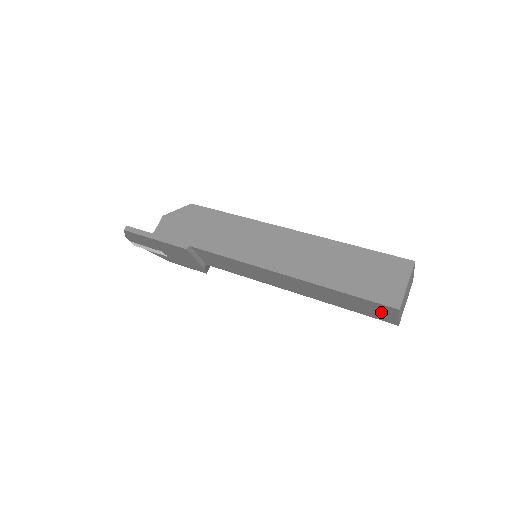
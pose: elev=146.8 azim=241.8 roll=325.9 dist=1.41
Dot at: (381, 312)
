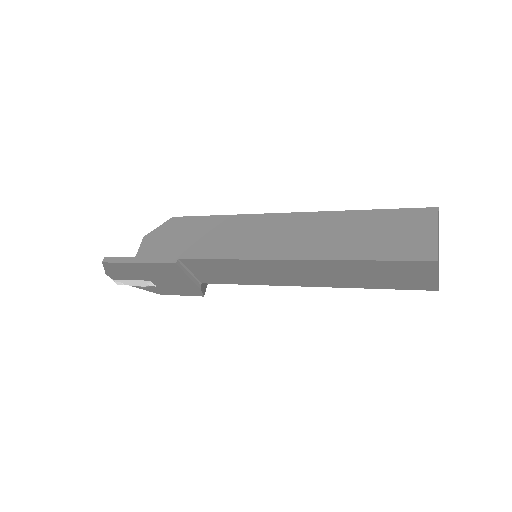
Dot at: (415, 275)
